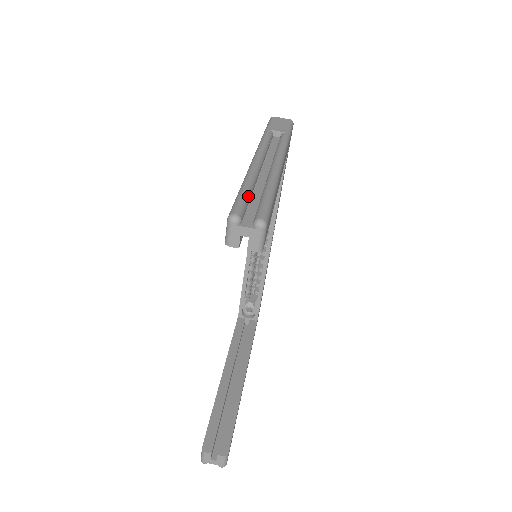
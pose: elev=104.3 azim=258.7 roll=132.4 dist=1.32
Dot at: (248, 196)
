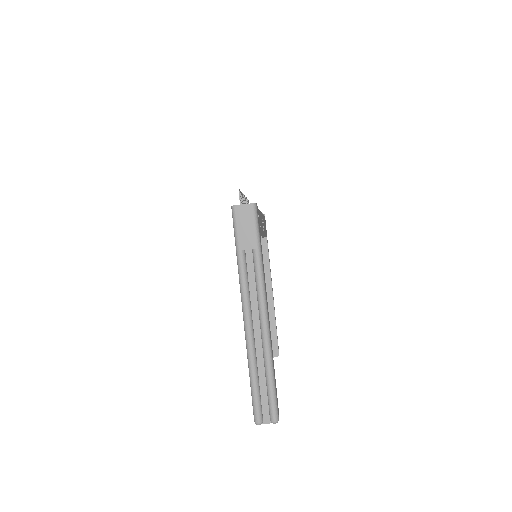
Dot at: (258, 392)
